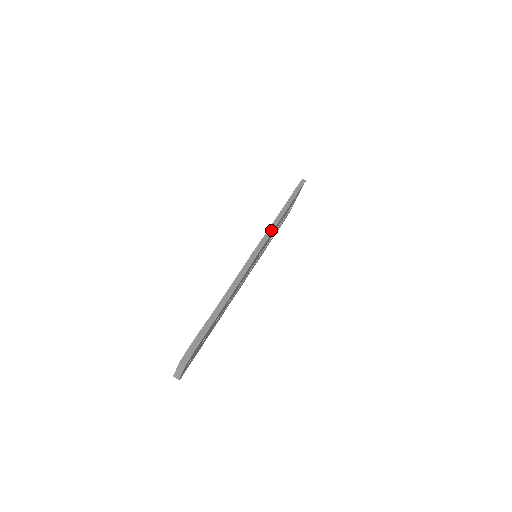
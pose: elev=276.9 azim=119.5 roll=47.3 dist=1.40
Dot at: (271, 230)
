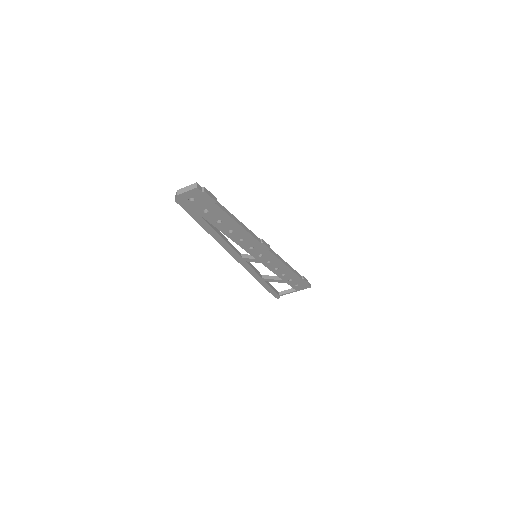
Dot at: (279, 258)
